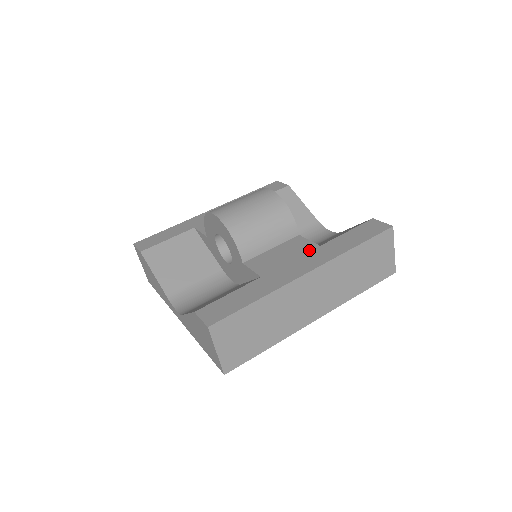
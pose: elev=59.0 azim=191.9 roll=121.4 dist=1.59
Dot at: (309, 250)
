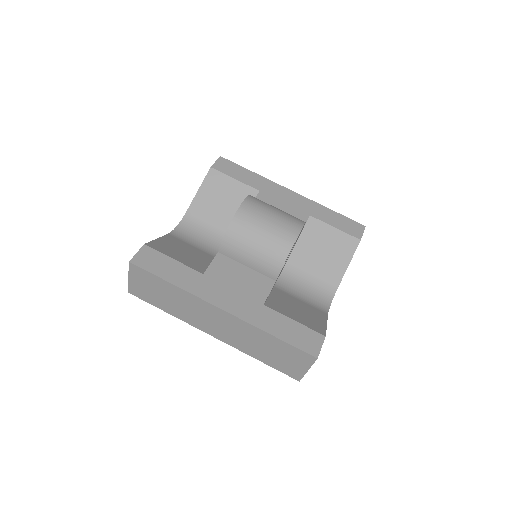
Dot at: (254, 298)
